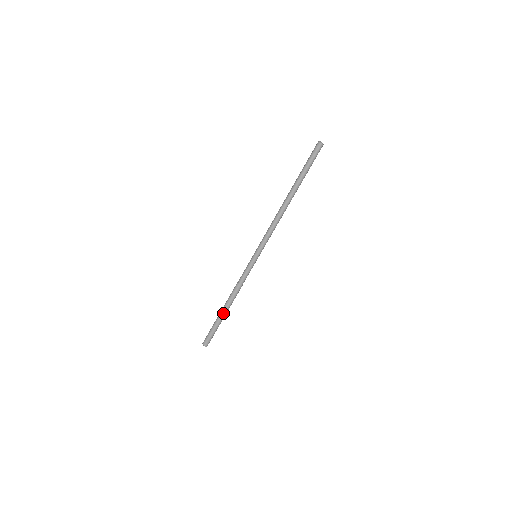
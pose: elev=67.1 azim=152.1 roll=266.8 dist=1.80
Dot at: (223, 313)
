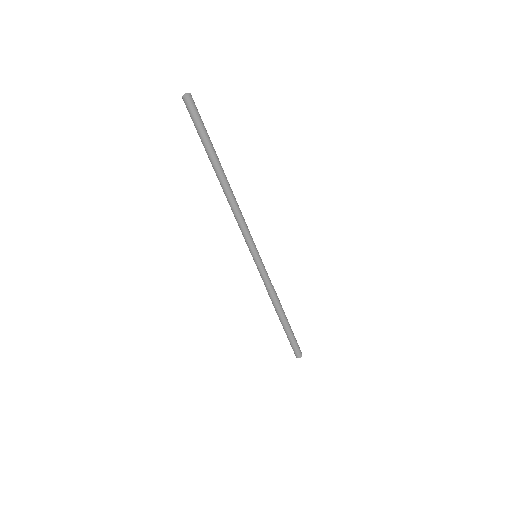
Dot at: (285, 323)
